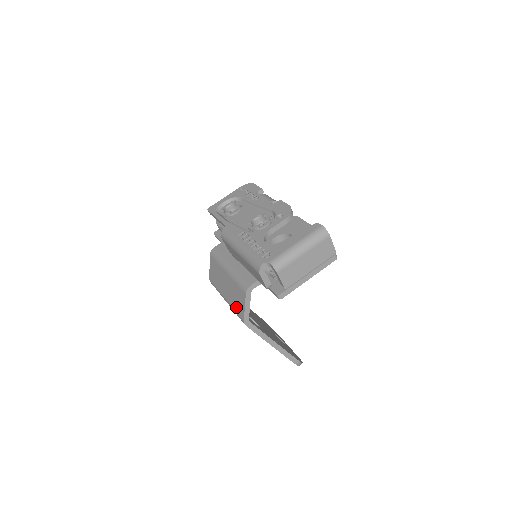
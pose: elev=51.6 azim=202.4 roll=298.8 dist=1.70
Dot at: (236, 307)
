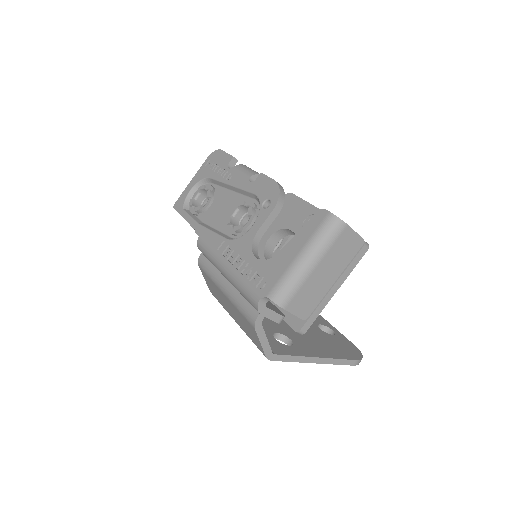
Dot at: (251, 338)
